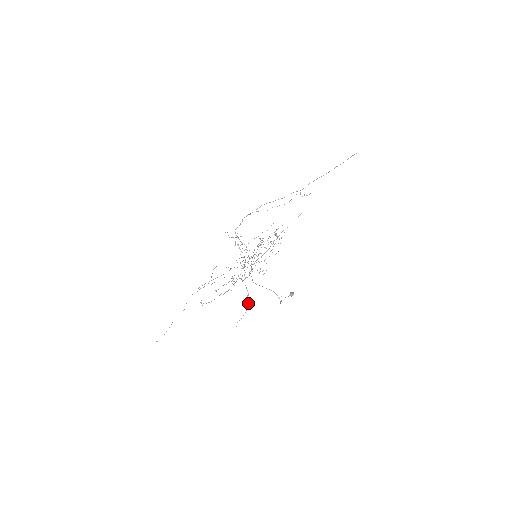
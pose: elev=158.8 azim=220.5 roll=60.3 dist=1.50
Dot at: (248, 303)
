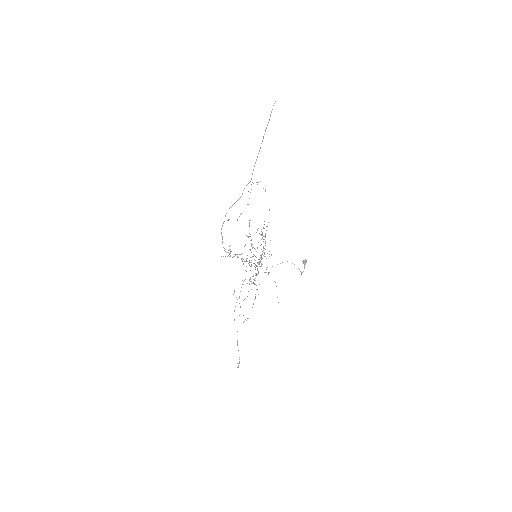
Dot at: occluded
